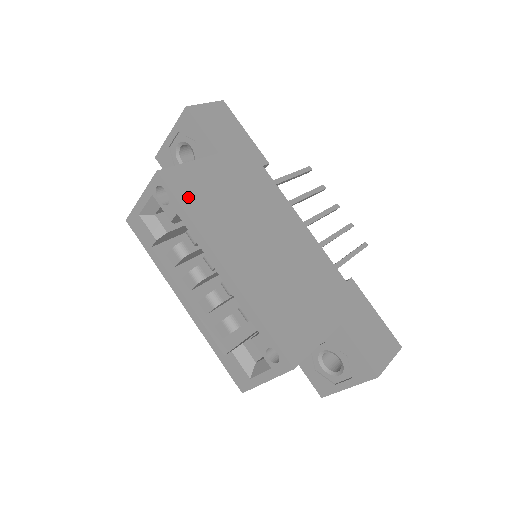
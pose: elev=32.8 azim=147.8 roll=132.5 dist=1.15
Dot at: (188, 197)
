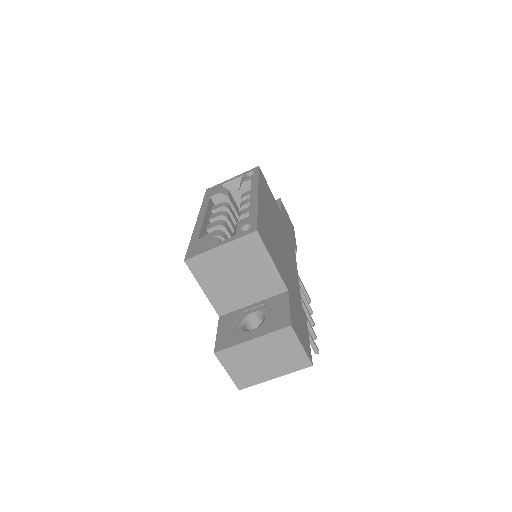
Dot at: (263, 181)
